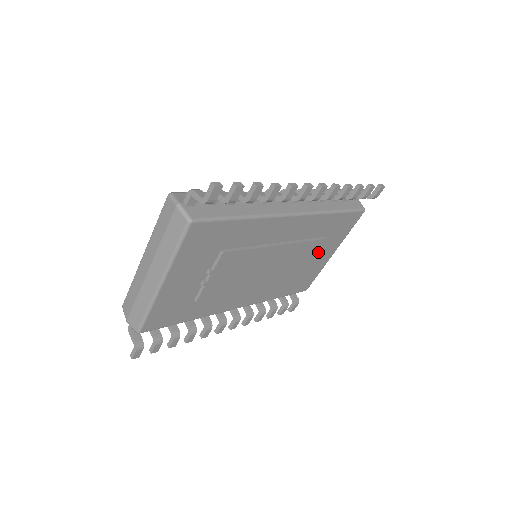
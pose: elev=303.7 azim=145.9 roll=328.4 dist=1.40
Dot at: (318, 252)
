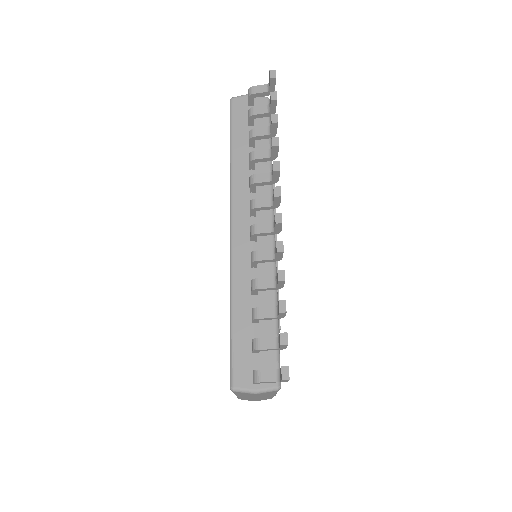
Dot at: occluded
